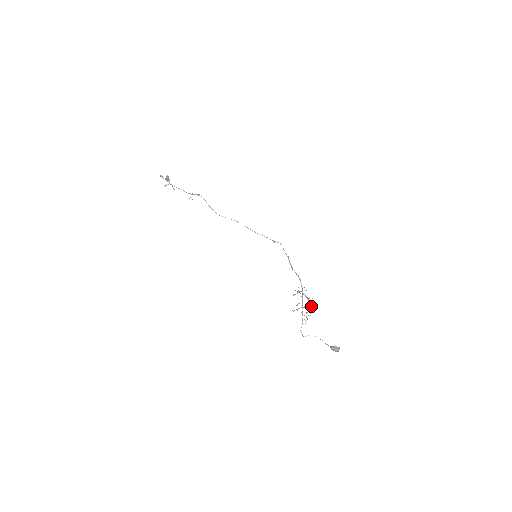
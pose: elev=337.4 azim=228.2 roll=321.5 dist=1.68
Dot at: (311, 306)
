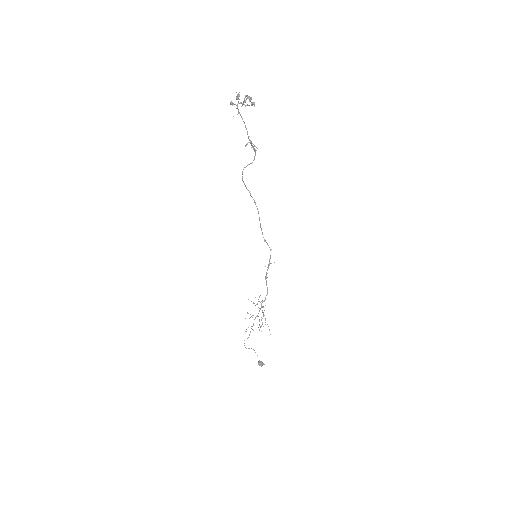
Dot at: occluded
